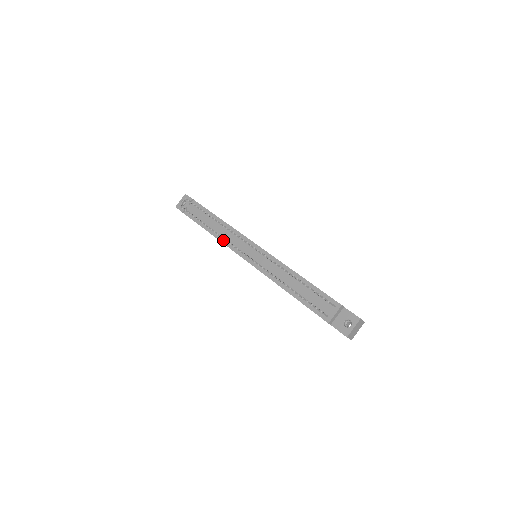
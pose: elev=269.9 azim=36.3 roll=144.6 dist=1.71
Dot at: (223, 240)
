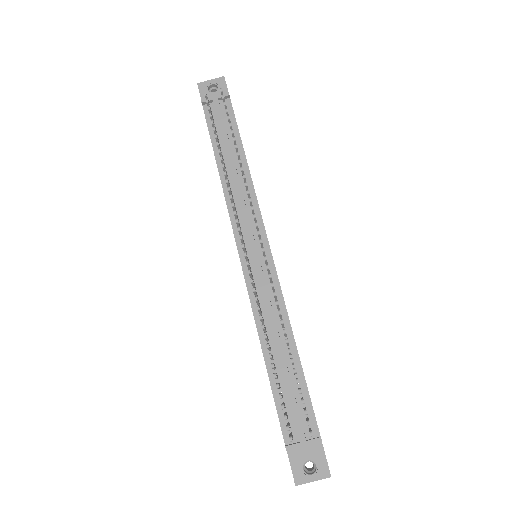
Dot at: (229, 197)
